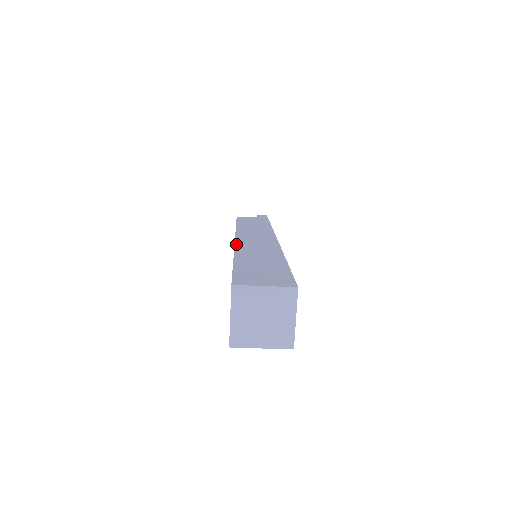
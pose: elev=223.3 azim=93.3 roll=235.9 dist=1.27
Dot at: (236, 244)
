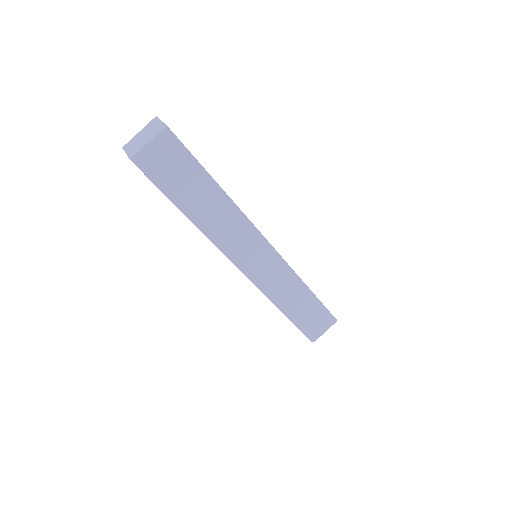
Dot at: occluded
